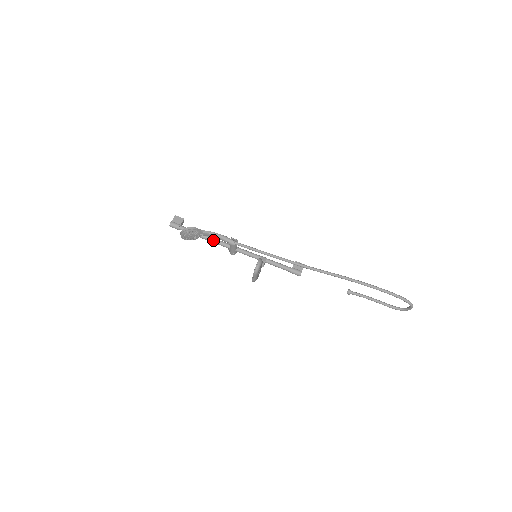
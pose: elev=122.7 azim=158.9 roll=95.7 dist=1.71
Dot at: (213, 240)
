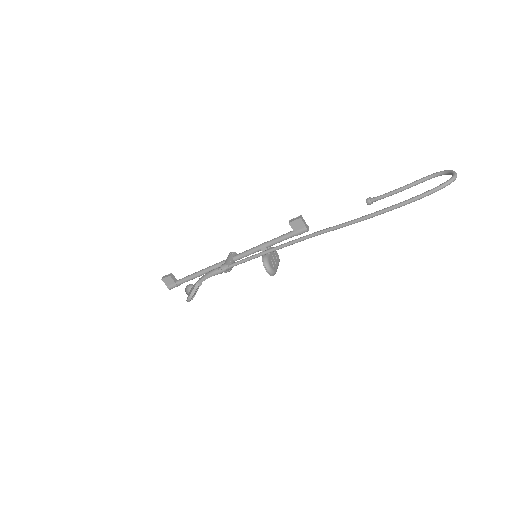
Dot at: occluded
